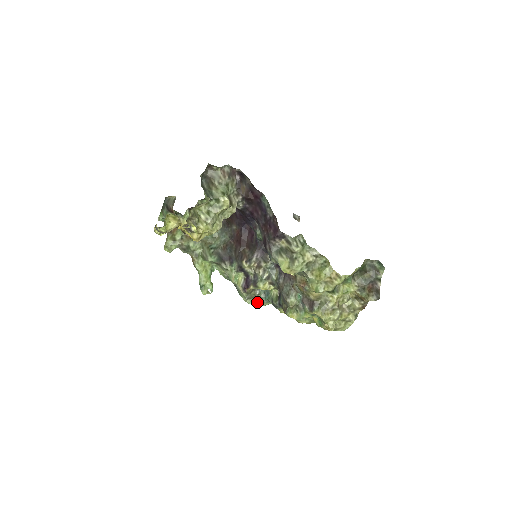
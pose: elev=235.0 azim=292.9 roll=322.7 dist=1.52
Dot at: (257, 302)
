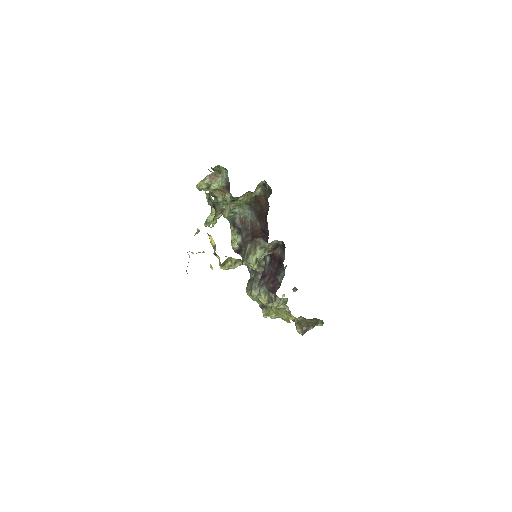
Dot at: occluded
